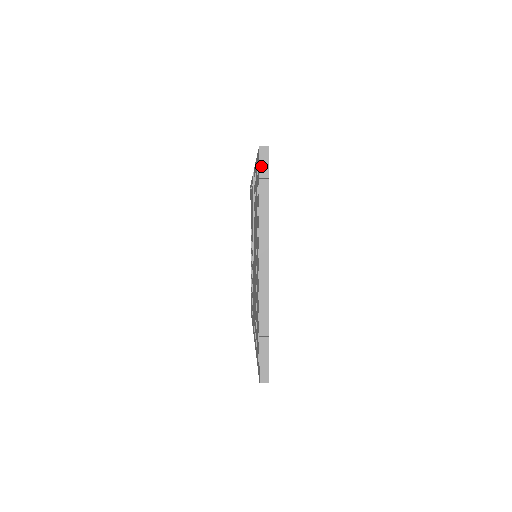
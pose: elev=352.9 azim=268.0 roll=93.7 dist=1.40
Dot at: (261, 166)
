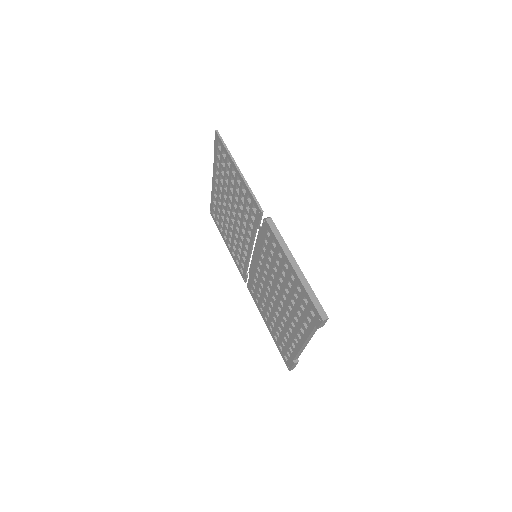
Dot at: (321, 326)
